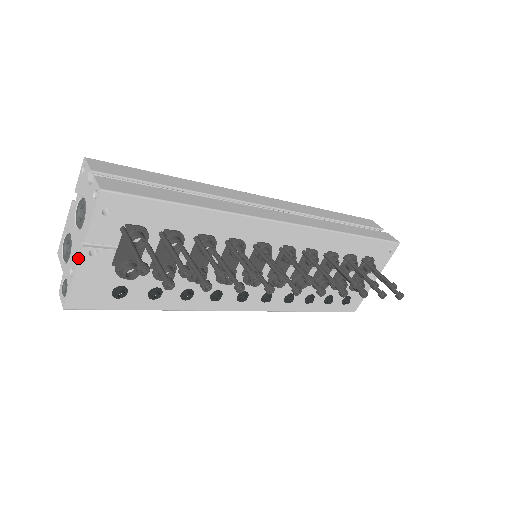
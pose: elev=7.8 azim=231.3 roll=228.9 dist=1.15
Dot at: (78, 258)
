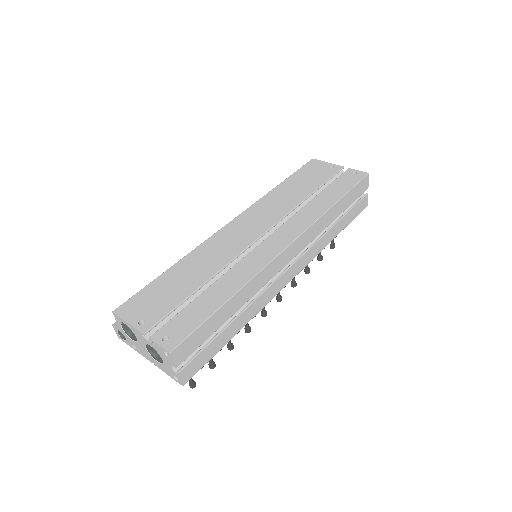
Dot at: (145, 357)
